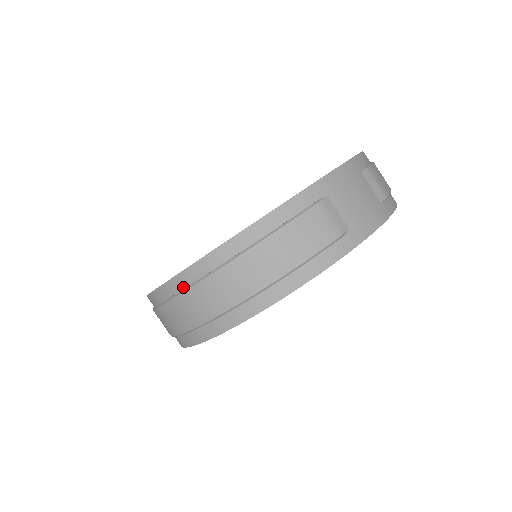
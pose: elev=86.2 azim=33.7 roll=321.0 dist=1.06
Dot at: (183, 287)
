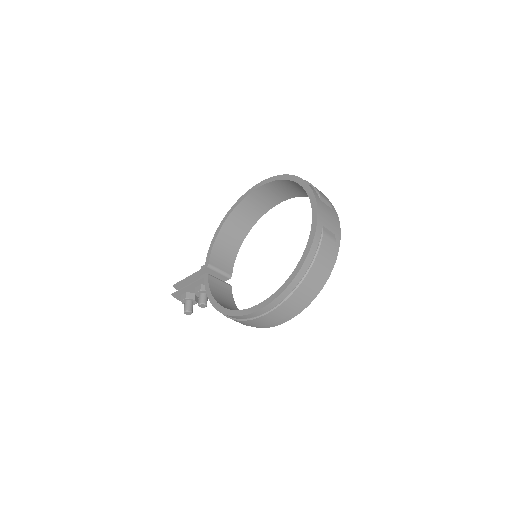
Dot at: (277, 304)
